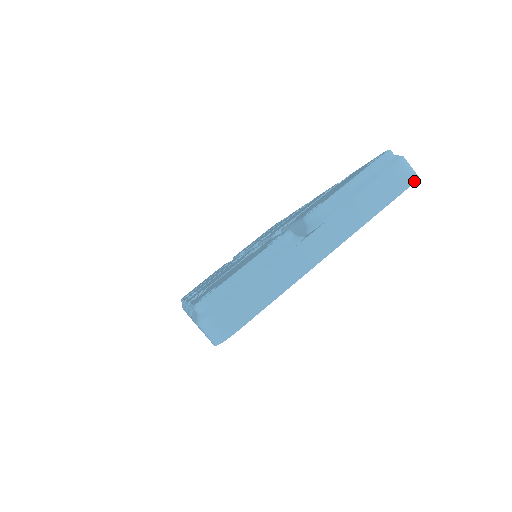
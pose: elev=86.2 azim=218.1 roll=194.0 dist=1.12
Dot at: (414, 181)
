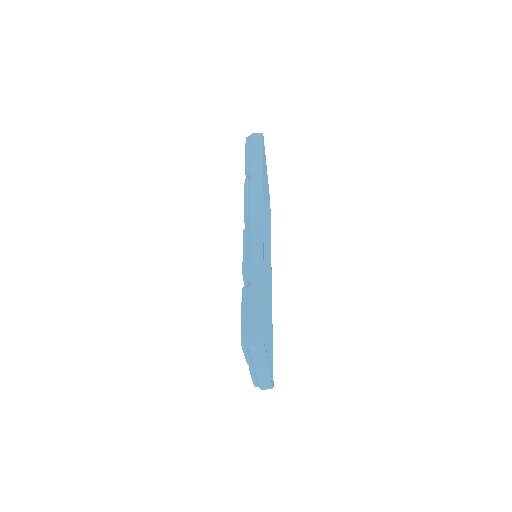
Dot at: (264, 349)
